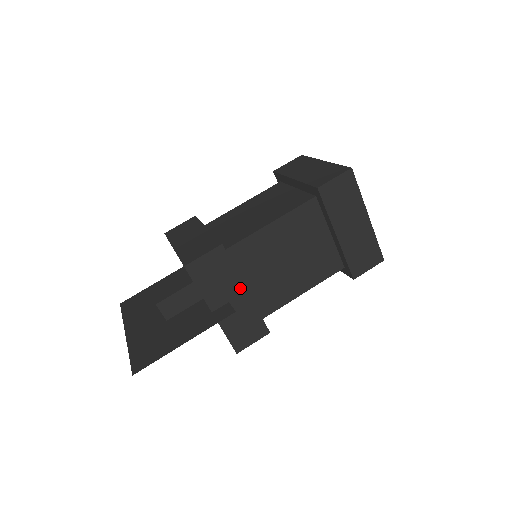
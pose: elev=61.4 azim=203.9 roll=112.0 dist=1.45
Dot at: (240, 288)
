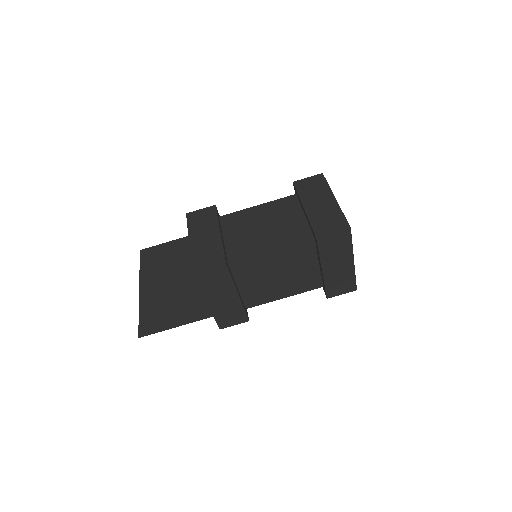
Dot at: (233, 292)
